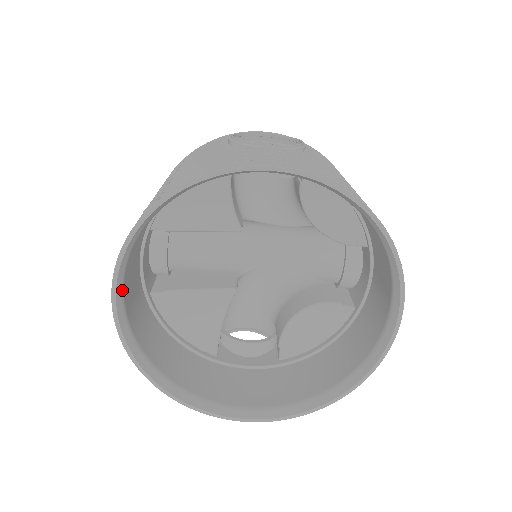
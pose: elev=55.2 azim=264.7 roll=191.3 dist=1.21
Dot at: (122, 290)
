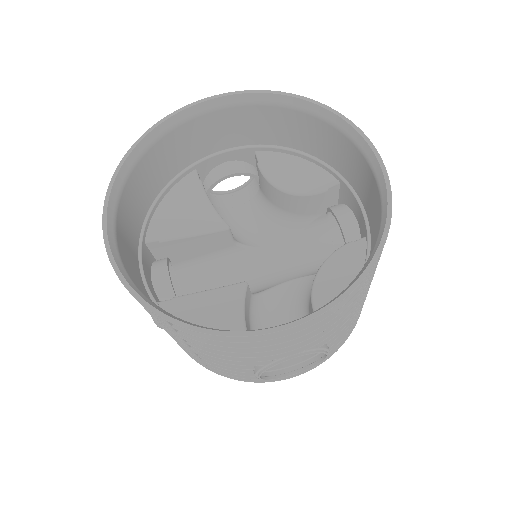
Dot at: (114, 235)
